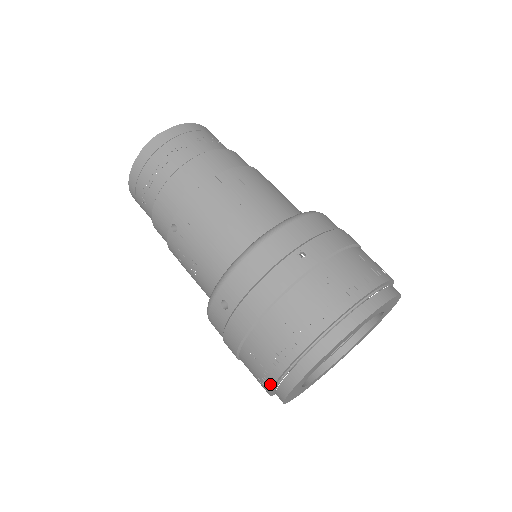
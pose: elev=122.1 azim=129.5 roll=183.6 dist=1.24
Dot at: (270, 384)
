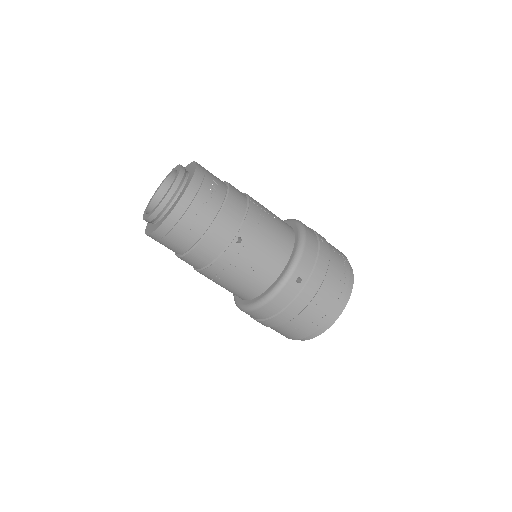
Dot at: (327, 320)
